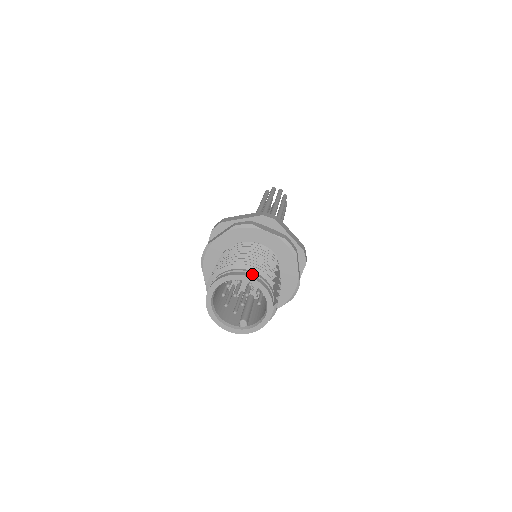
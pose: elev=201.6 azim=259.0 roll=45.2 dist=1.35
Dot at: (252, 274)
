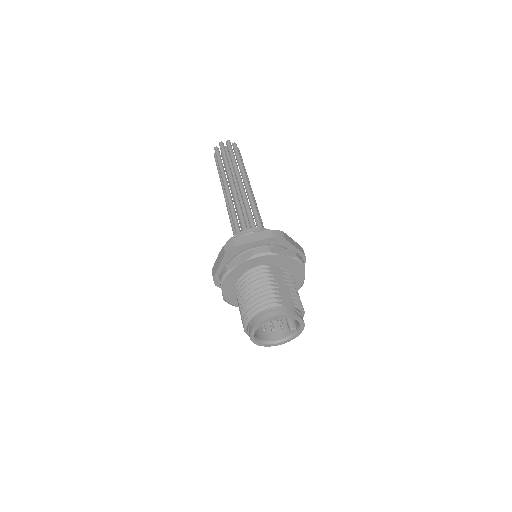
Dot at: (261, 315)
